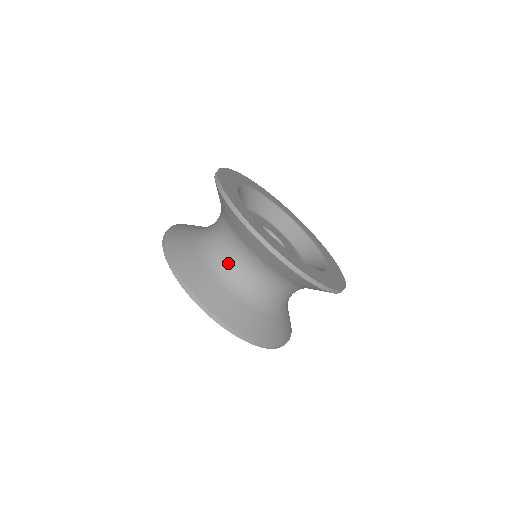
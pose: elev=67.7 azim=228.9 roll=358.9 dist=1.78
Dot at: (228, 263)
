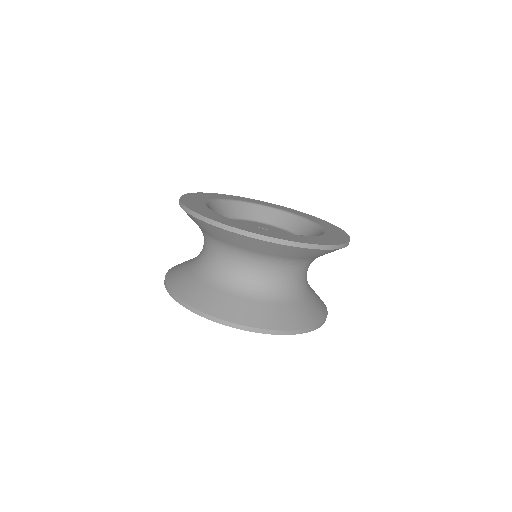
Dot at: (242, 277)
